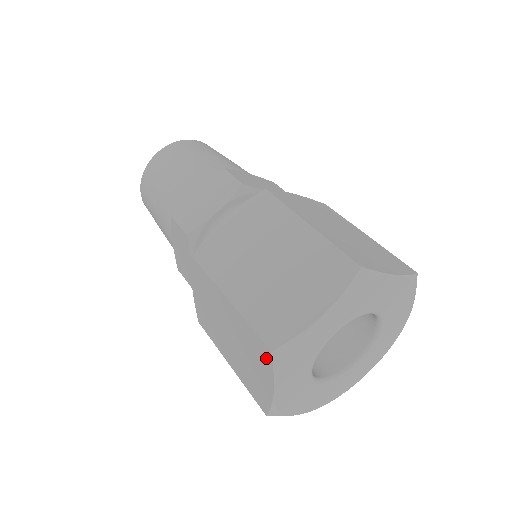
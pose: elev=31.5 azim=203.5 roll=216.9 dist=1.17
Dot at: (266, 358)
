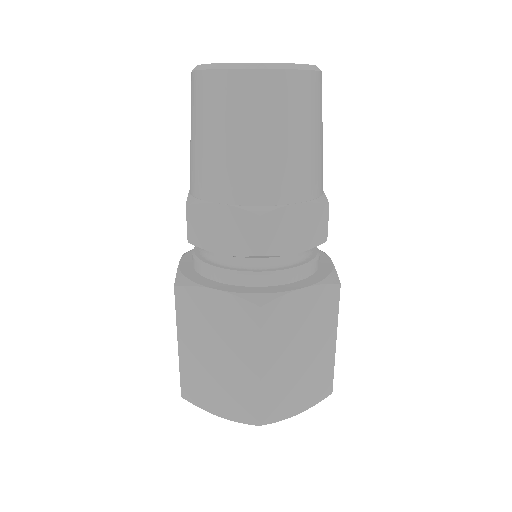
Dot at: (247, 417)
